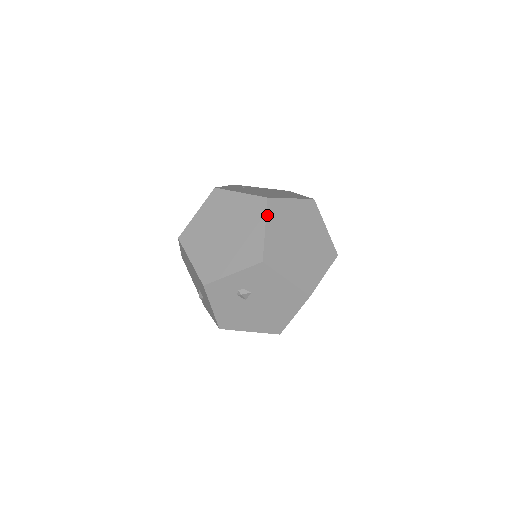
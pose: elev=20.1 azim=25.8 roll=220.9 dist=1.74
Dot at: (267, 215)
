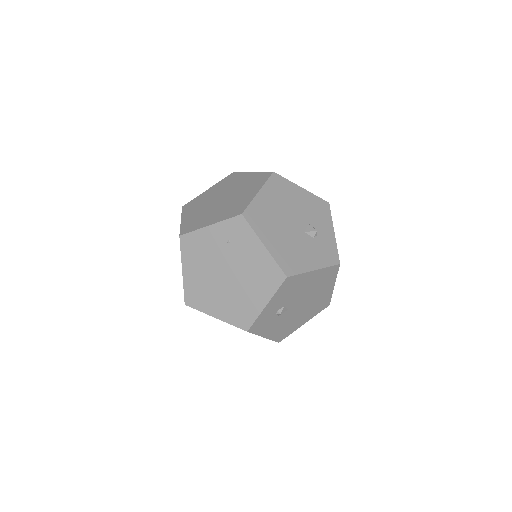
Dot at: occluded
